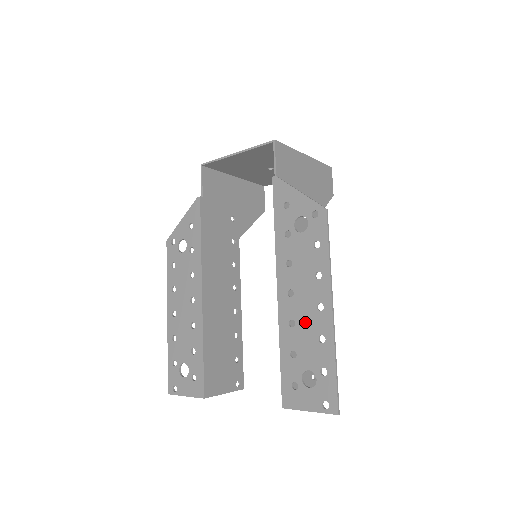
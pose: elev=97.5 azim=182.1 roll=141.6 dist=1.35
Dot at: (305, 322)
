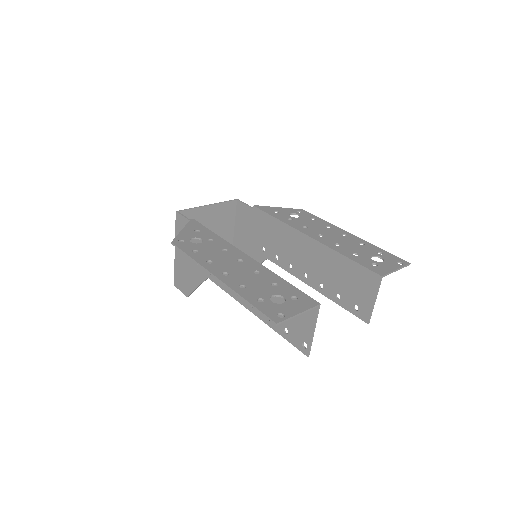
Dot at: (344, 242)
